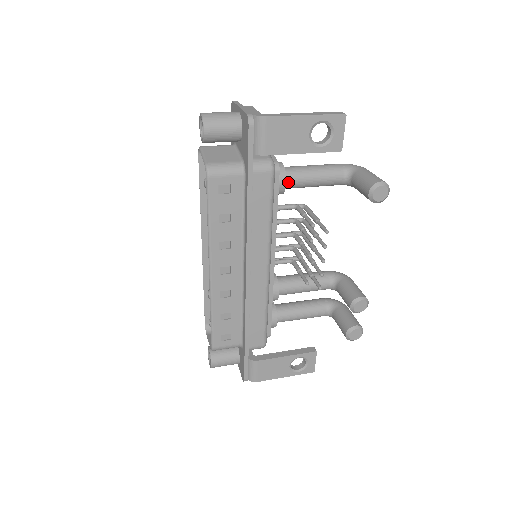
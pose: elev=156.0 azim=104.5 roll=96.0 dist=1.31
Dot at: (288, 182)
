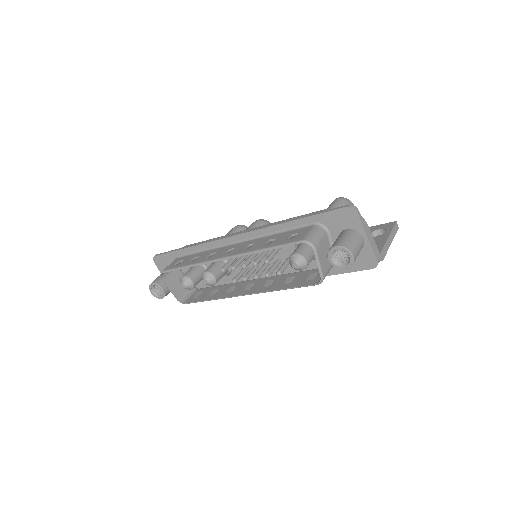
Dot at: occluded
